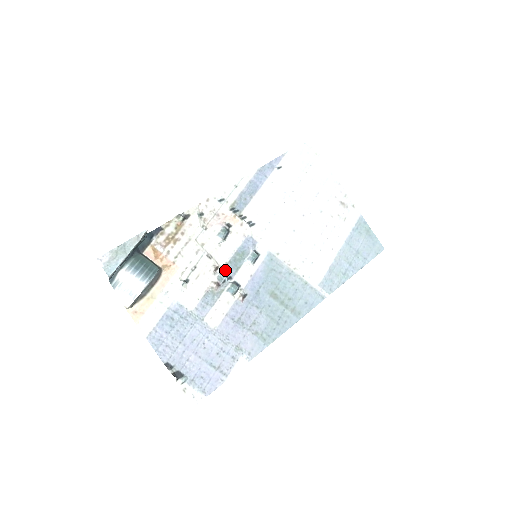
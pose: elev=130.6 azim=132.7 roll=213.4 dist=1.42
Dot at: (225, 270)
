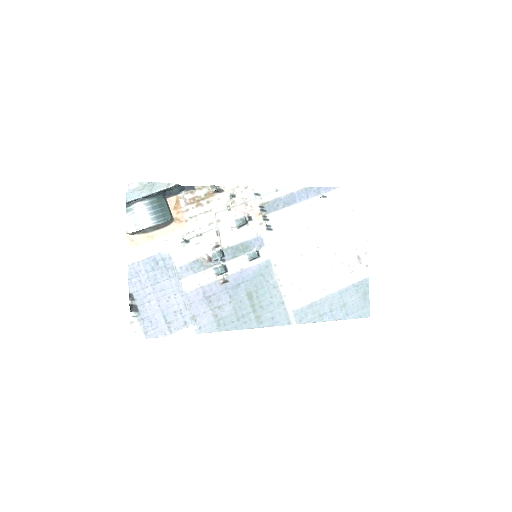
Dot at: (223, 252)
